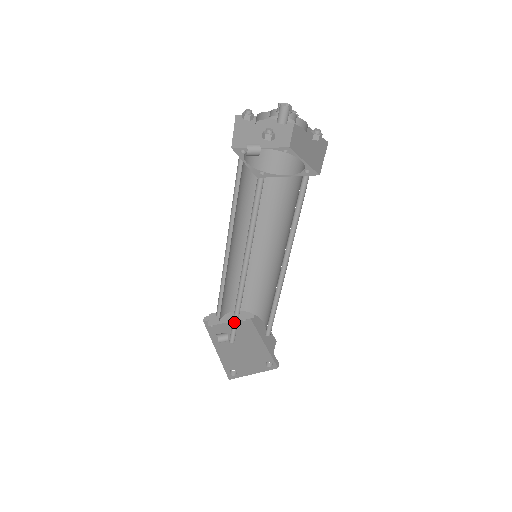
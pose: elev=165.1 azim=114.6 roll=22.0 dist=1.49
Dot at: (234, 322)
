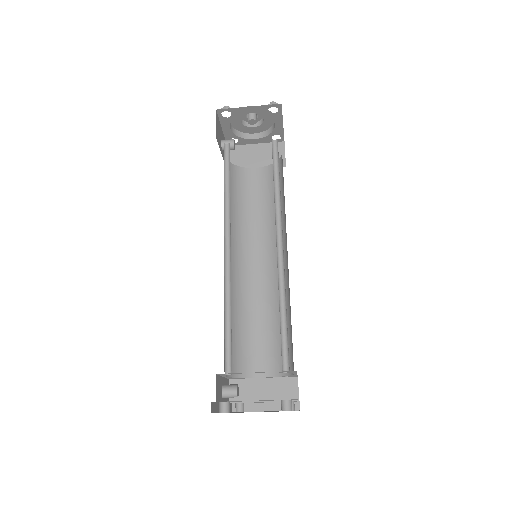
Dot at: (229, 334)
